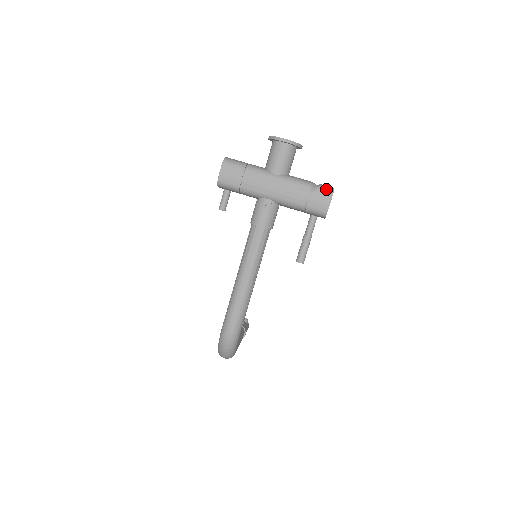
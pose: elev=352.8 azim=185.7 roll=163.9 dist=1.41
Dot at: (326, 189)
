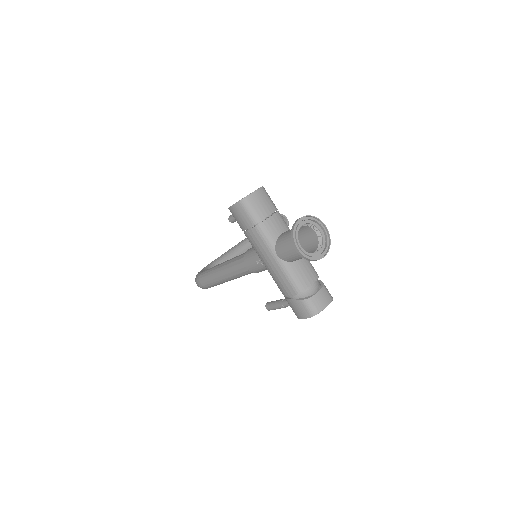
Dot at: (310, 308)
